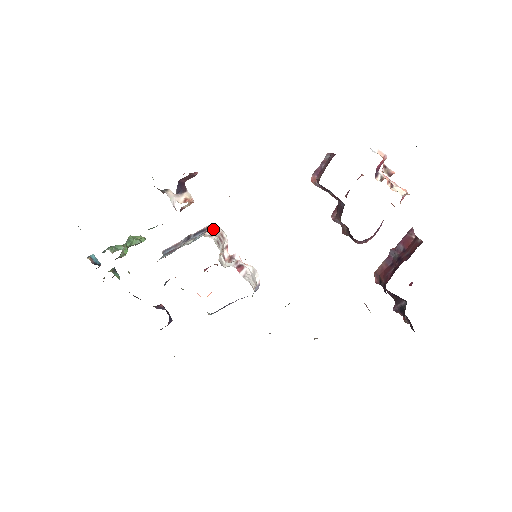
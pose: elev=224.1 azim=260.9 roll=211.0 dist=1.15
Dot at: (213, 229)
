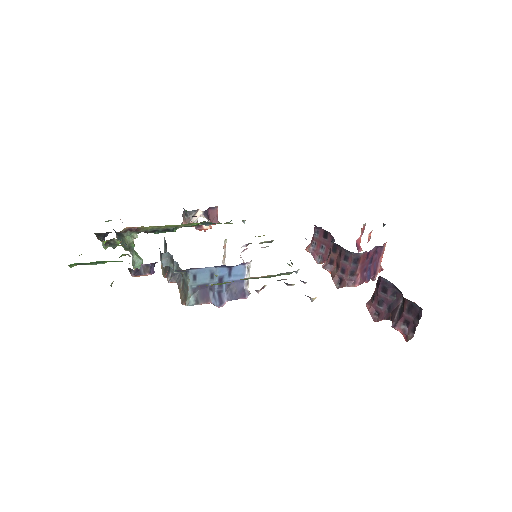
Dot at: occluded
